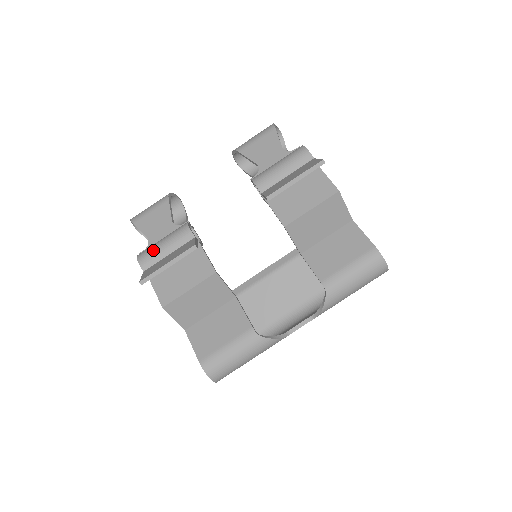
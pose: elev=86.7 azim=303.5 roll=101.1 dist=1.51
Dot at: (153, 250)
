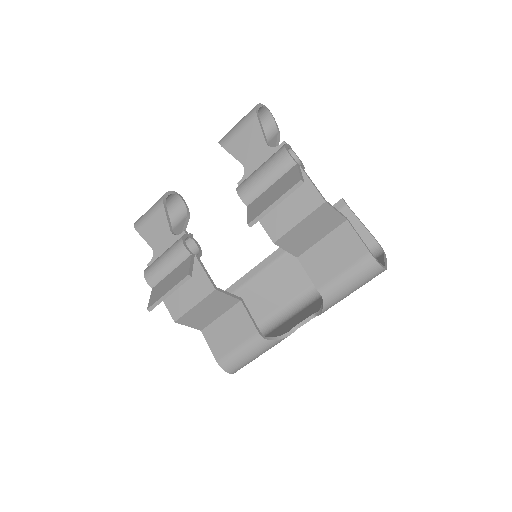
Dot at: (156, 268)
